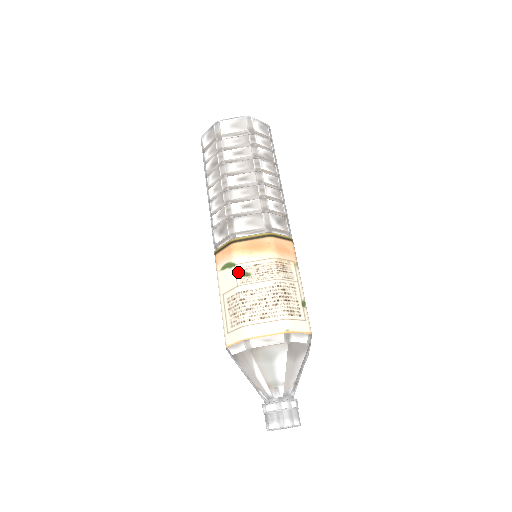
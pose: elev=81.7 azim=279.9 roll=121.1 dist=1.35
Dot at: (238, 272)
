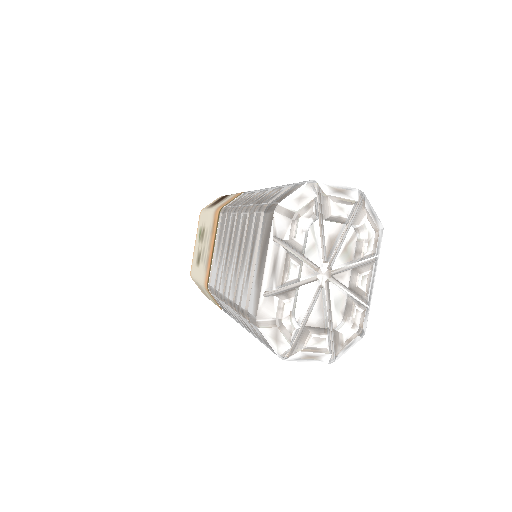
Dot at: occluded
